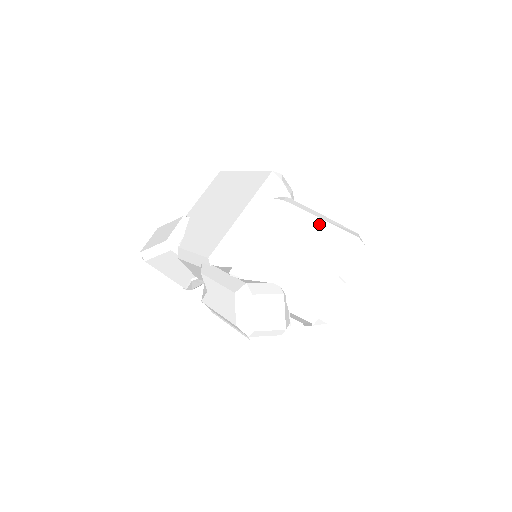
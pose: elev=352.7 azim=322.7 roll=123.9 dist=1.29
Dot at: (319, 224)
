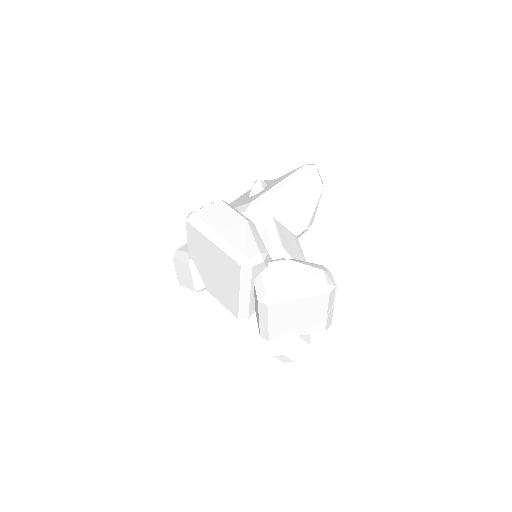
Dot at: (299, 302)
